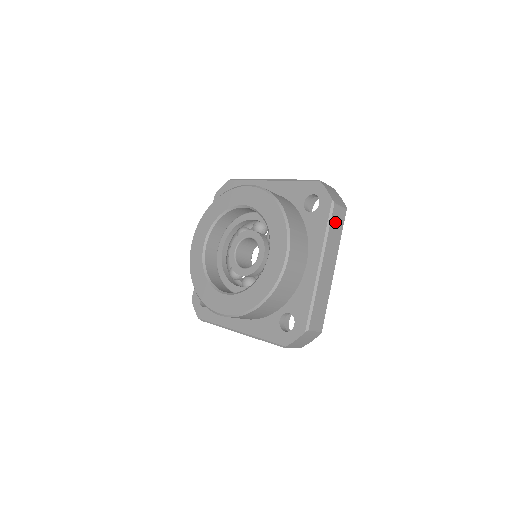
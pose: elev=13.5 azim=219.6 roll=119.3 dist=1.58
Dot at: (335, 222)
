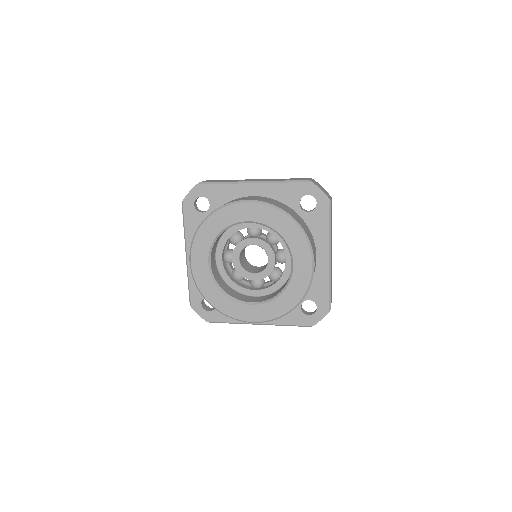
Dot at: (331, 215)
